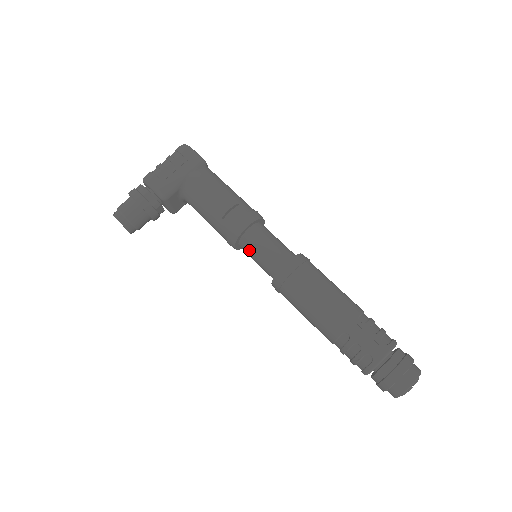
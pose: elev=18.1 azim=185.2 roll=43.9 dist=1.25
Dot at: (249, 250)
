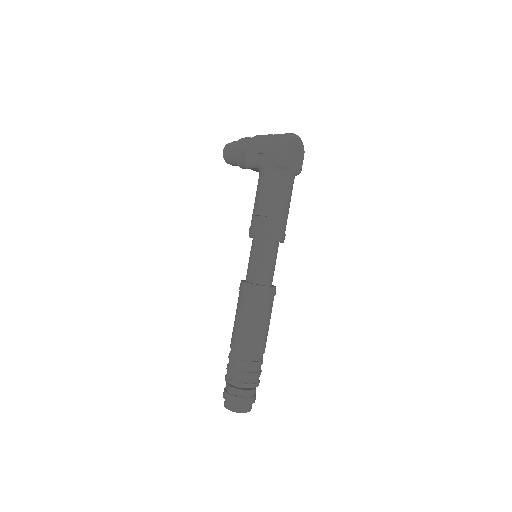
Dot at: occluded
